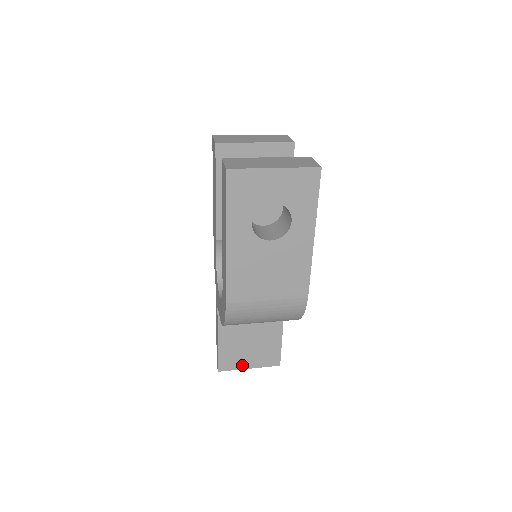
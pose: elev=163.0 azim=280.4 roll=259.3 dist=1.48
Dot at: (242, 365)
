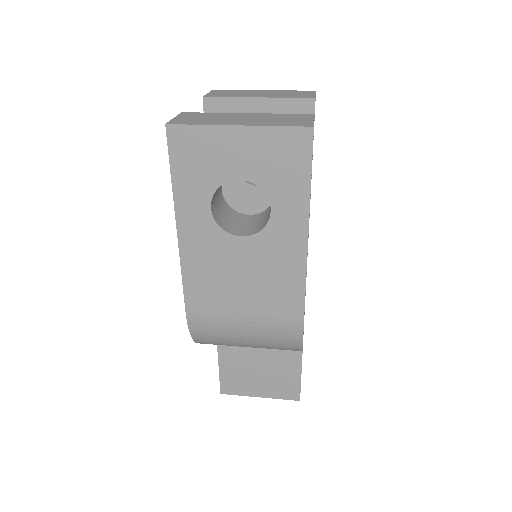
Dot at: (250, 391)
